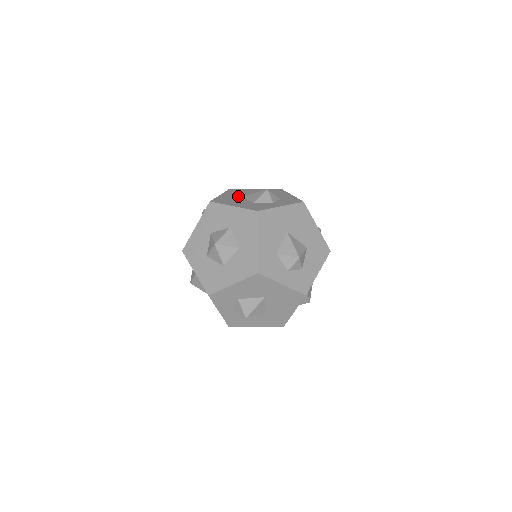
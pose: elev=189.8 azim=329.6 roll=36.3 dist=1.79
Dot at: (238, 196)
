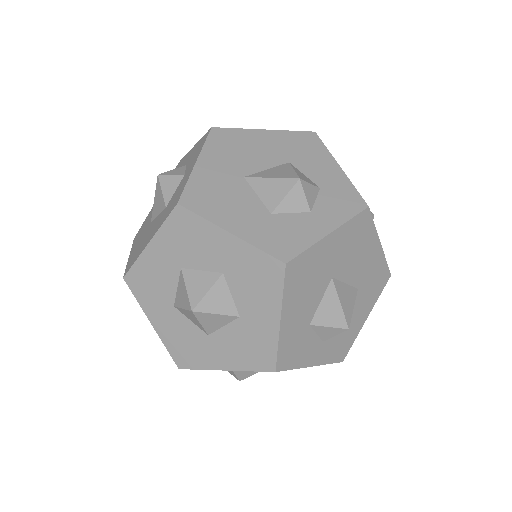
Dot at: (234, 173)
